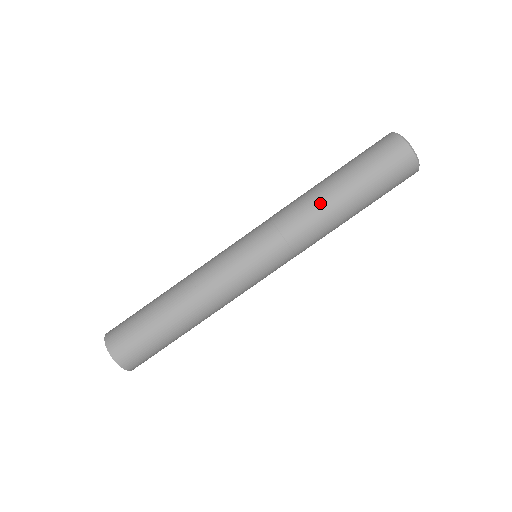
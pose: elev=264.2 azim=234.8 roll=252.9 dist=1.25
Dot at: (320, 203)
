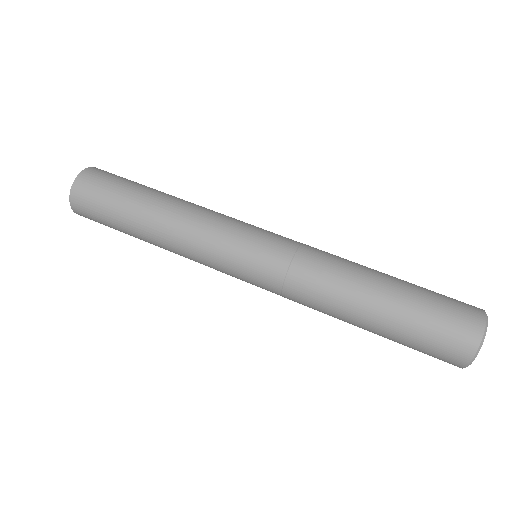
Dot at: (348, 288)
